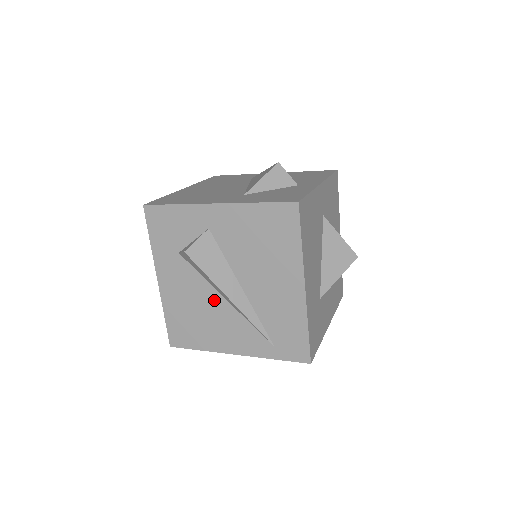
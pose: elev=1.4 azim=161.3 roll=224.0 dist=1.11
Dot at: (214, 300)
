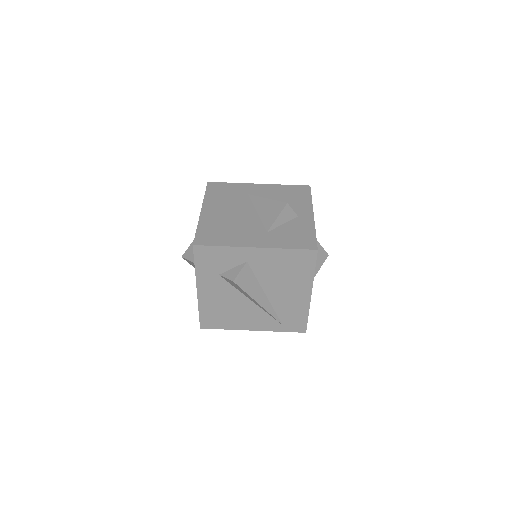
Dot at: (242, 302)
